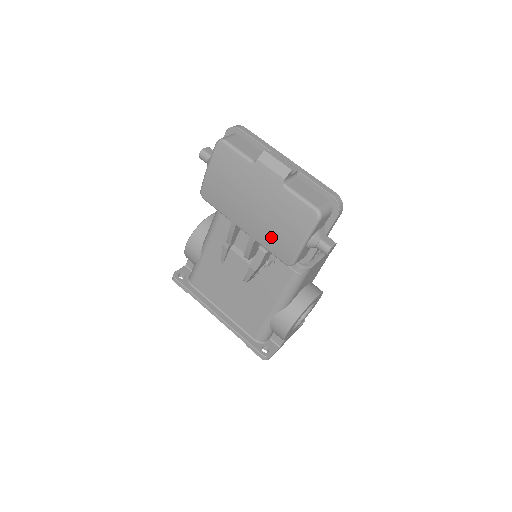
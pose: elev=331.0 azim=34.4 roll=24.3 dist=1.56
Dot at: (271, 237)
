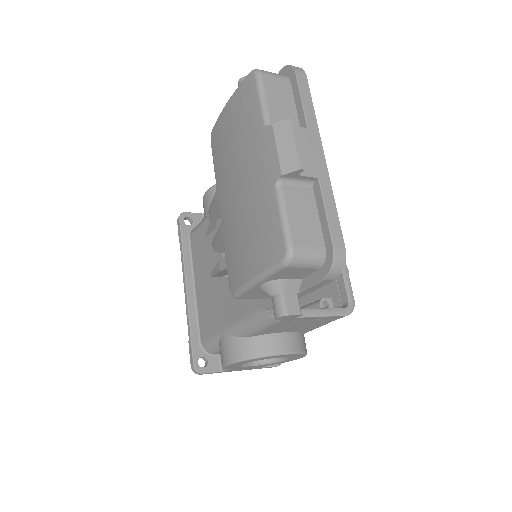
Dot at: (233, 242)
